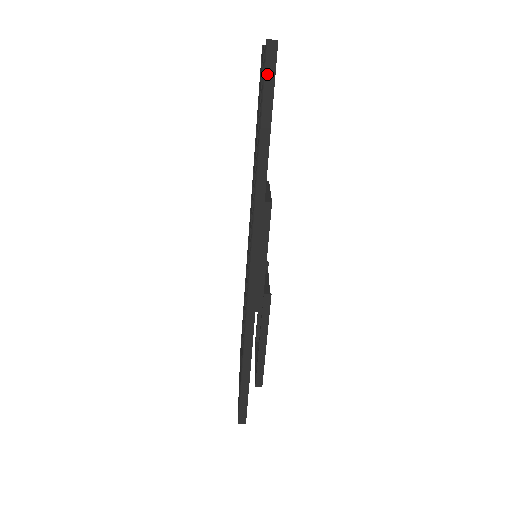
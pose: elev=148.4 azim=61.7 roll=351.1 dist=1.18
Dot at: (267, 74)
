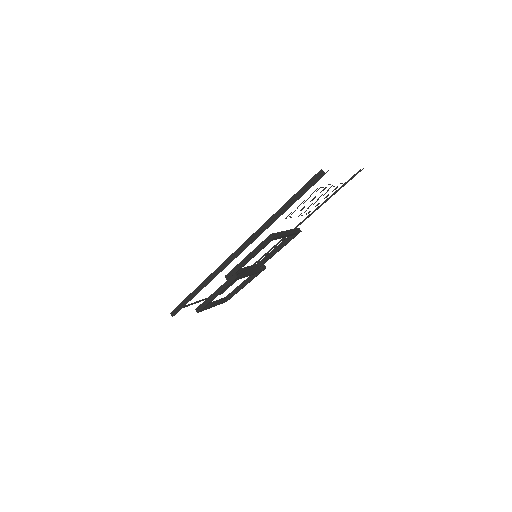
Dot at: (310, 182)
